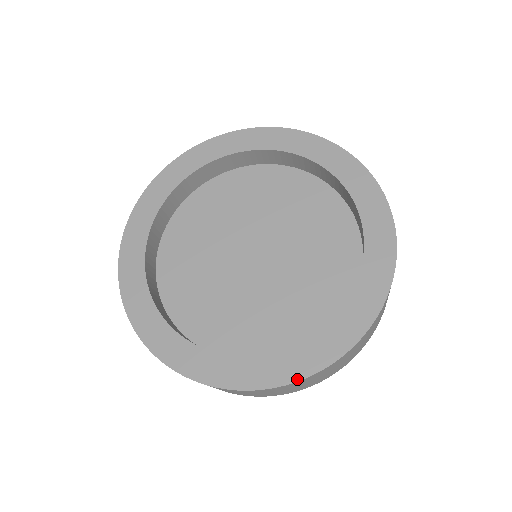
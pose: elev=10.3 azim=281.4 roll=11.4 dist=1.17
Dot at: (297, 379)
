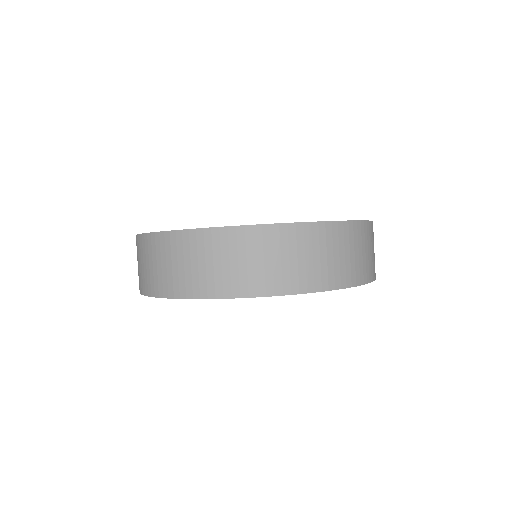
Dot at: (297, 222)
